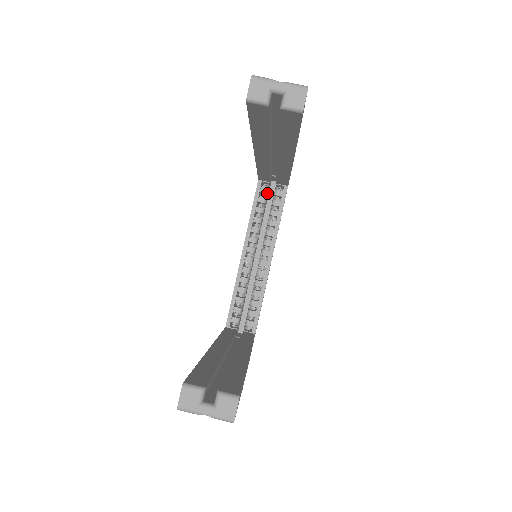
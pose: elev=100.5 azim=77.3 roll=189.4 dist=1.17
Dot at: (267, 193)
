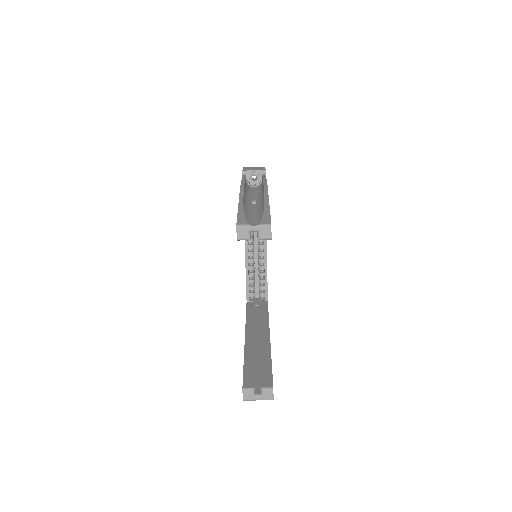
Dot at: occluded
